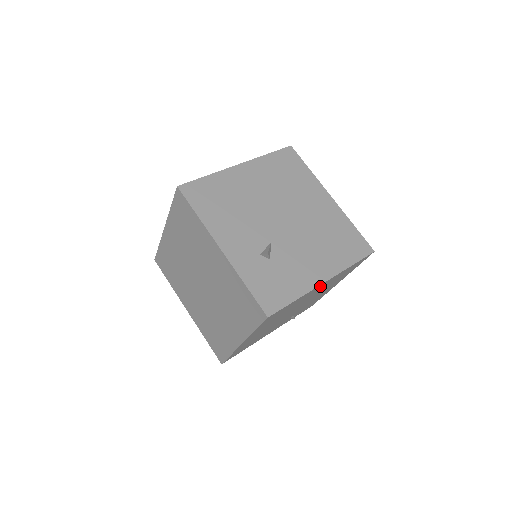
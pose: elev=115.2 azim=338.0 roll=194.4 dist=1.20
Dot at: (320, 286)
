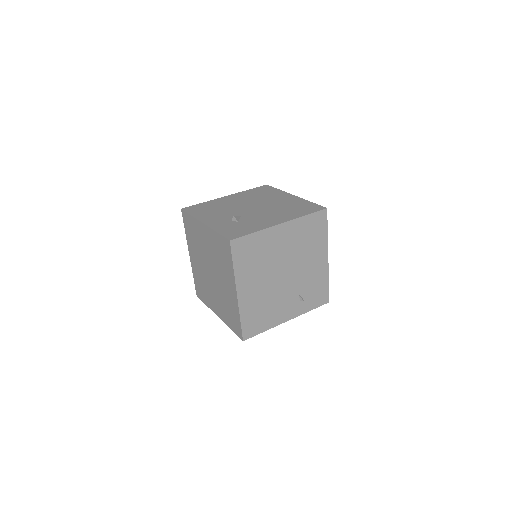
Dot at: (280, 231)
